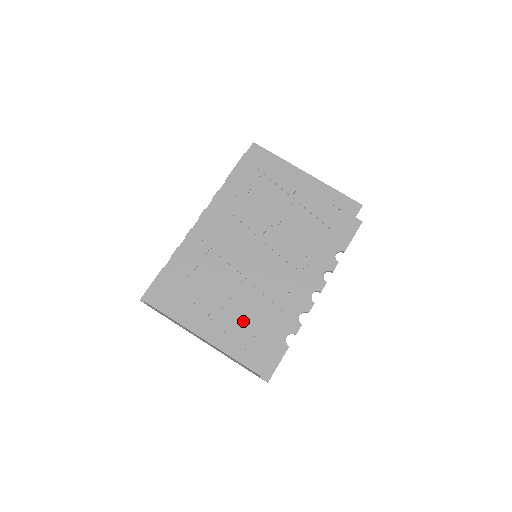
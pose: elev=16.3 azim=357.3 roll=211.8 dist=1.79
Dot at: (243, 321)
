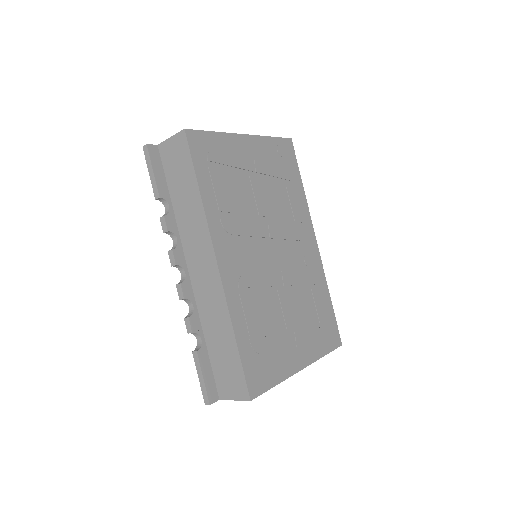
Dot at: (310, 321)
